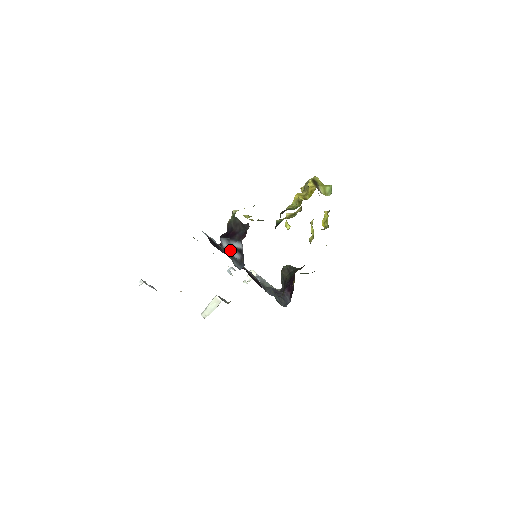
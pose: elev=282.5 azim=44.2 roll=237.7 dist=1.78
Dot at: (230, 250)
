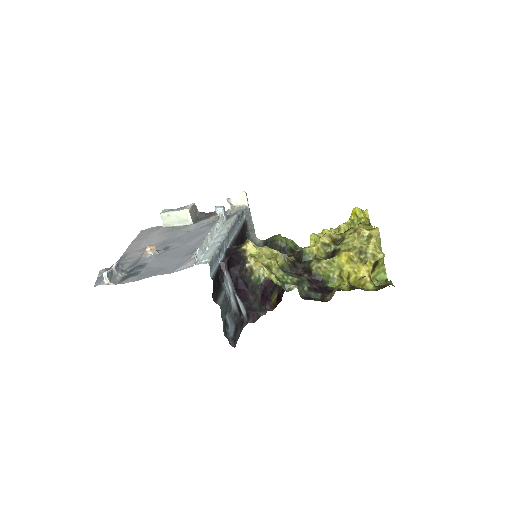
Dot at: (230, 290)
